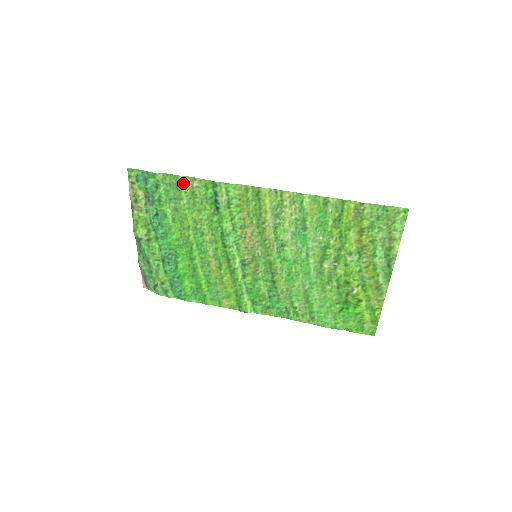
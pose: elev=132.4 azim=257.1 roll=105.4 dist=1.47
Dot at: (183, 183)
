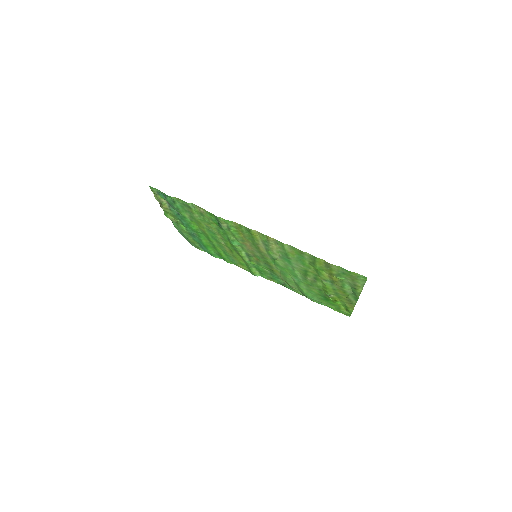
Dot at: (193, 206)
